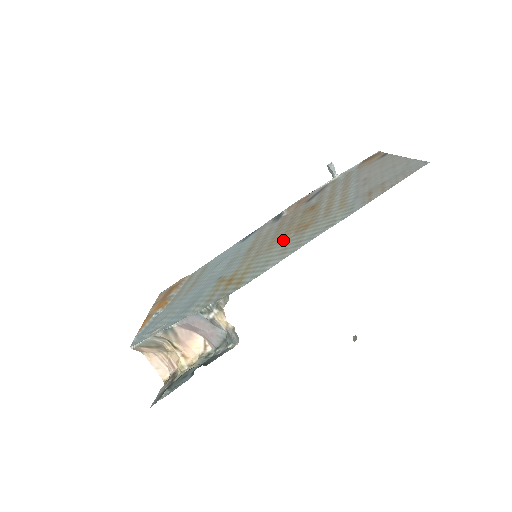
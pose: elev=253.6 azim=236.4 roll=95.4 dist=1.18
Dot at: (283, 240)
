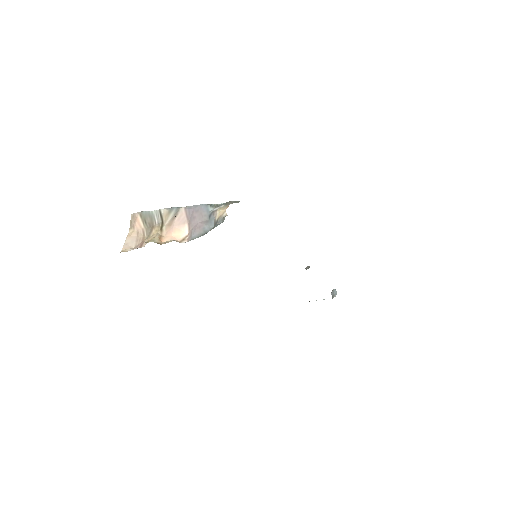
Dot at: occluded
